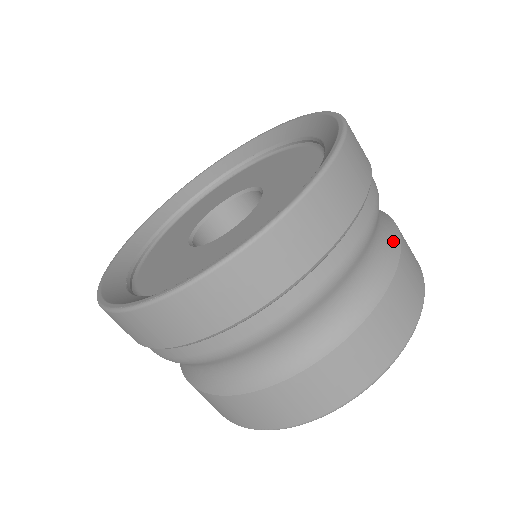
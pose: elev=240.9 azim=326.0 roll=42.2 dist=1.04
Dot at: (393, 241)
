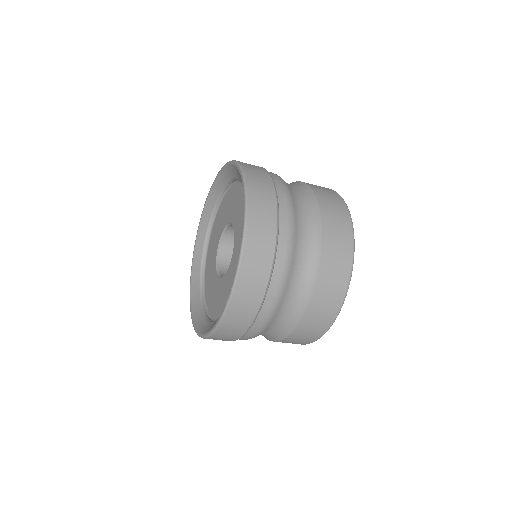
Dot at: (306, 190)
